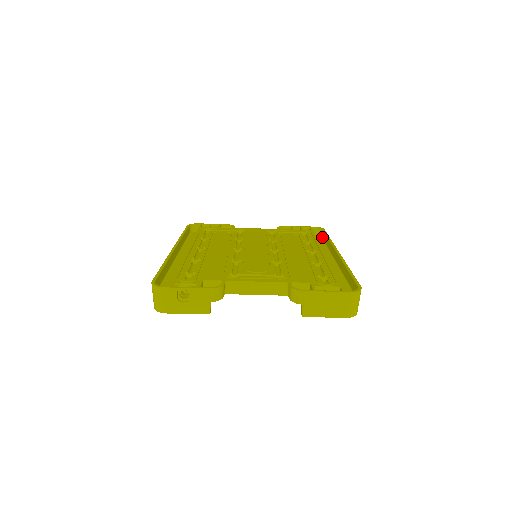
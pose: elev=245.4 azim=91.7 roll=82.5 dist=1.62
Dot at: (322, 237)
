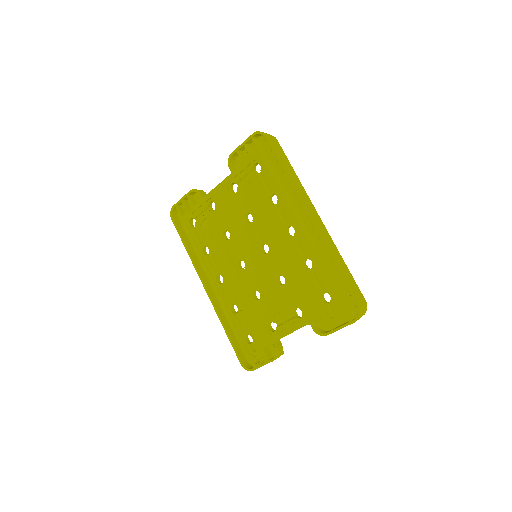
Dot at: occluded
